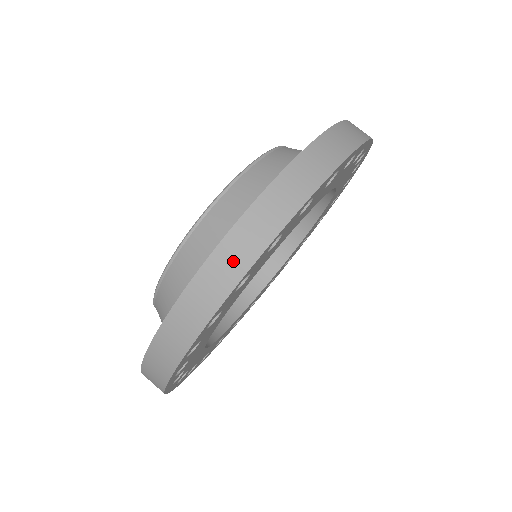
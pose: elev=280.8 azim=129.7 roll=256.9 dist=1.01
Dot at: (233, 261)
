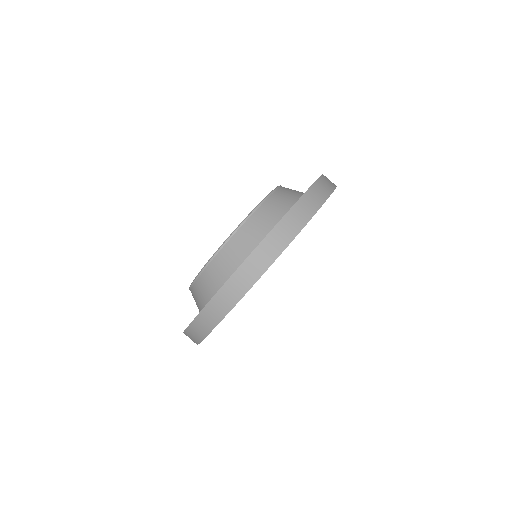
Dot at: (248, 276)
